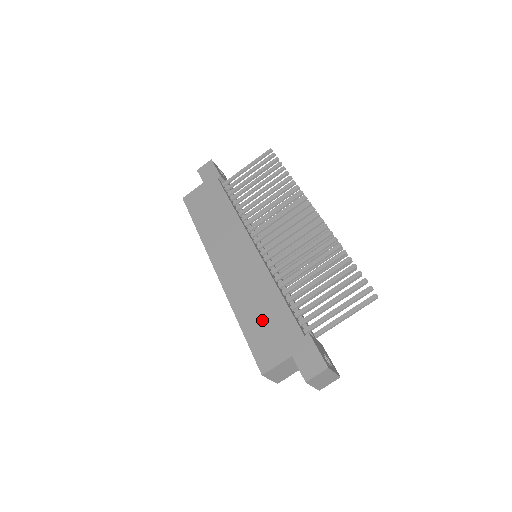
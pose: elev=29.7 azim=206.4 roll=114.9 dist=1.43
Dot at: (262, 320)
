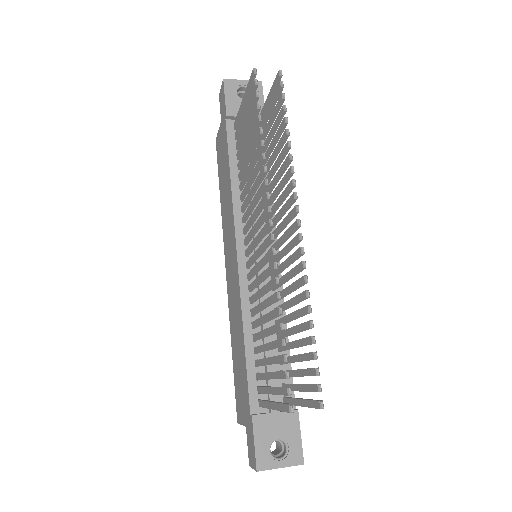
Dot at: (238, 363)
